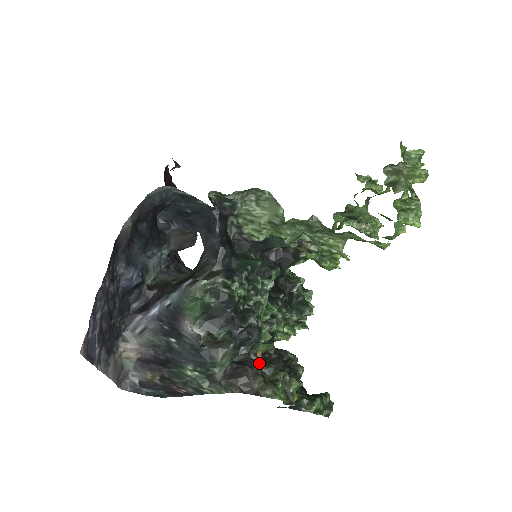
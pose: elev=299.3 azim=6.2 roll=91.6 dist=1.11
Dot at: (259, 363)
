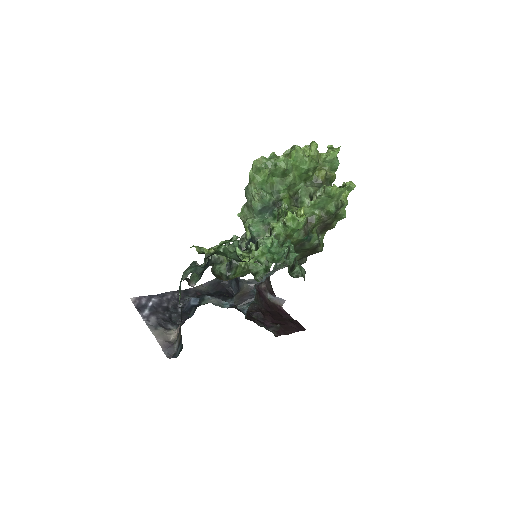
Dot at: occluded
